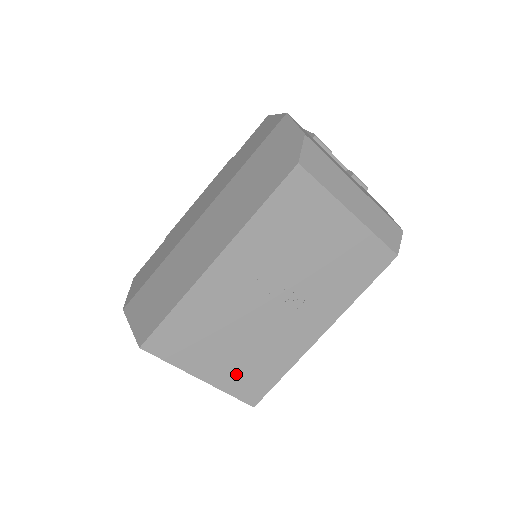
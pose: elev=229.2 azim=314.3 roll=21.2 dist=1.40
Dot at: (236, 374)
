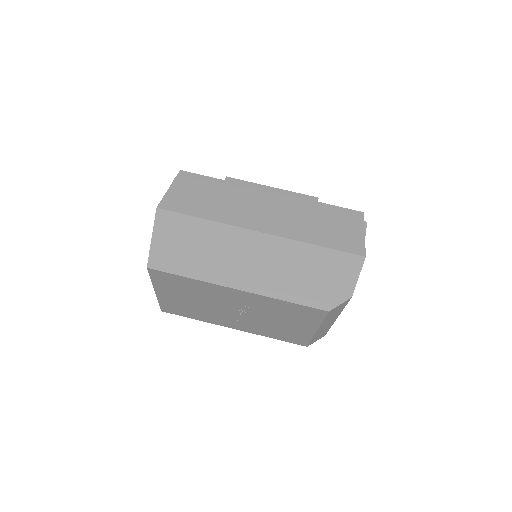
Dot at: (174, 303)
